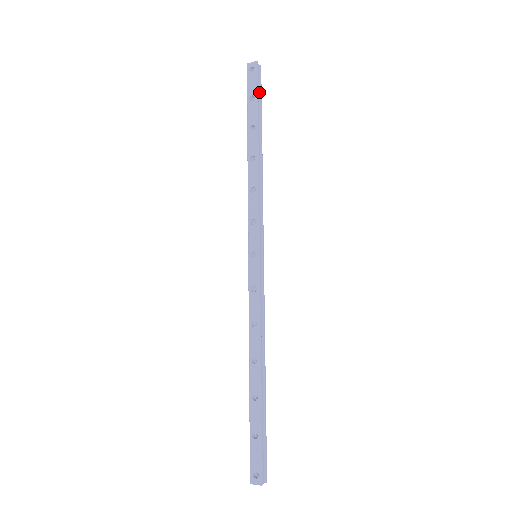
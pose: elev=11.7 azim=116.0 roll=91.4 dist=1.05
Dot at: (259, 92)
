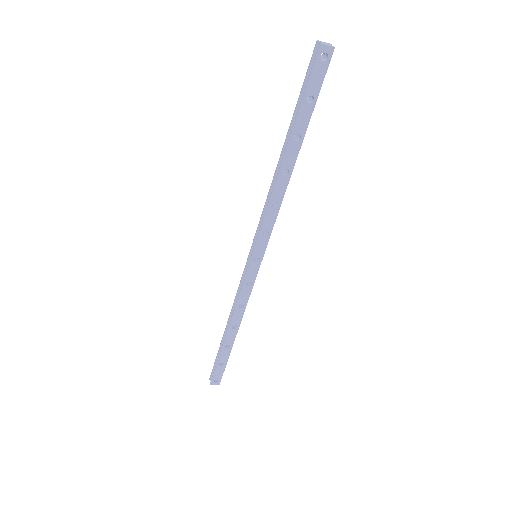
Dot at: (317, 86)
